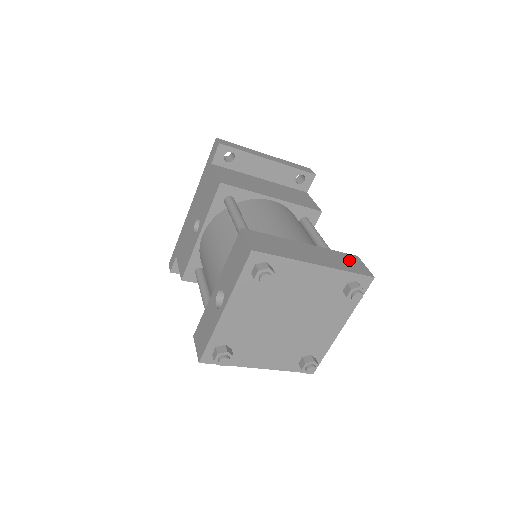
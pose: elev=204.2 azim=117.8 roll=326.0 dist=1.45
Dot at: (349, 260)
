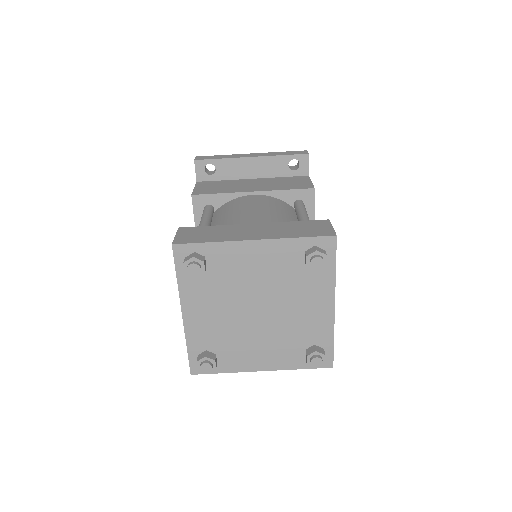
Dot at: (310, 226)
